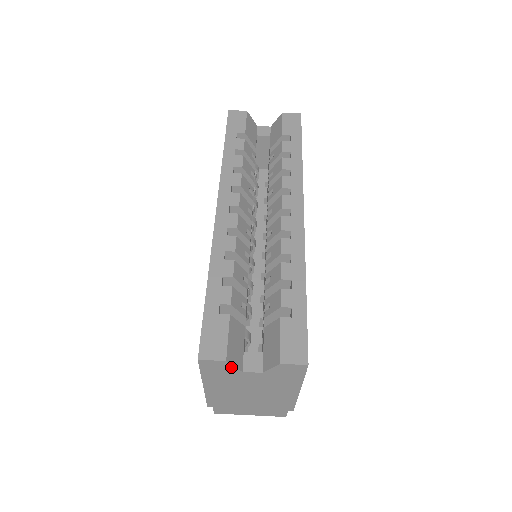
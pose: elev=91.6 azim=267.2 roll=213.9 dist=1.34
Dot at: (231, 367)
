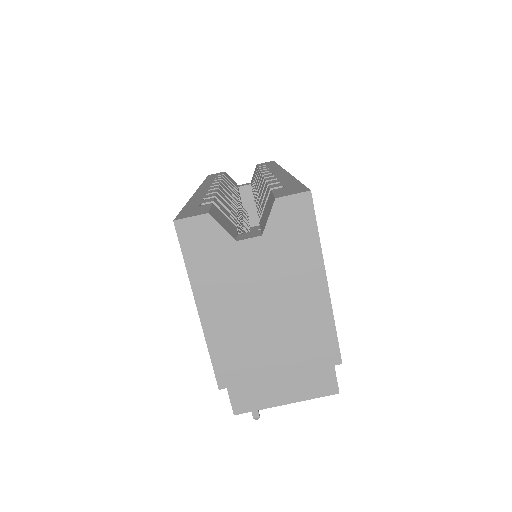
Dot at: (219, 231)
